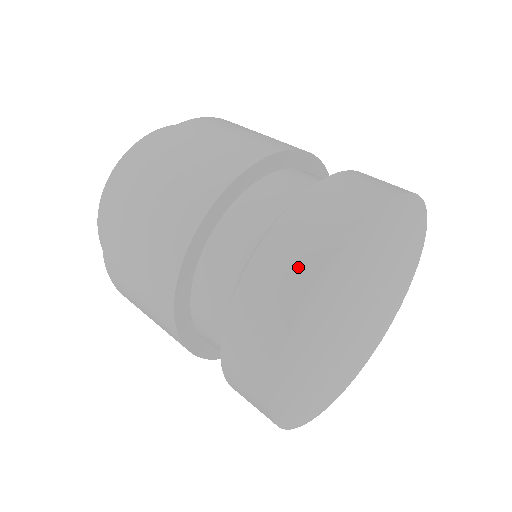
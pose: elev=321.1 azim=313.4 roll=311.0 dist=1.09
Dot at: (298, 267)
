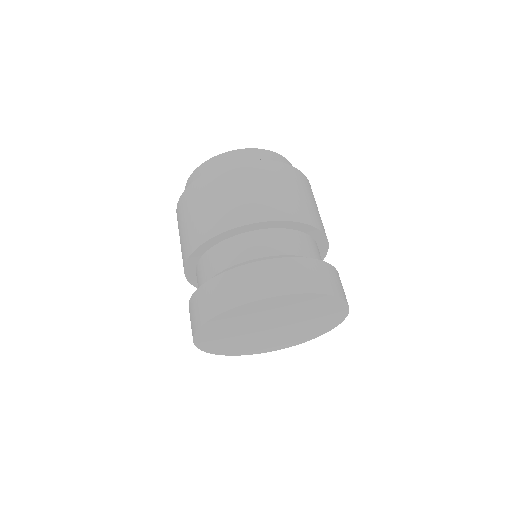
Dot at: (206, 309)
